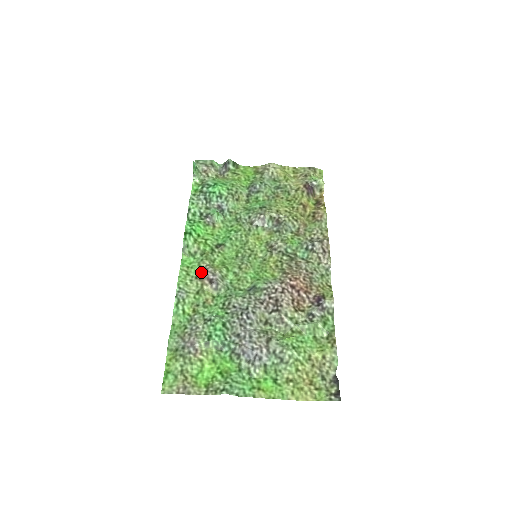
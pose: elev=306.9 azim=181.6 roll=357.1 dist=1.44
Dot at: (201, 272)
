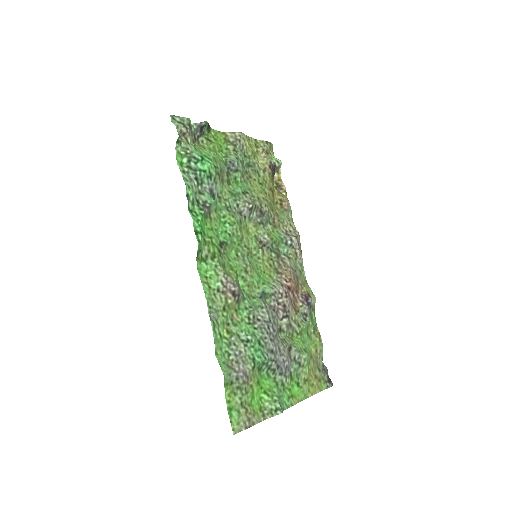
Dot at: (222, 283)
